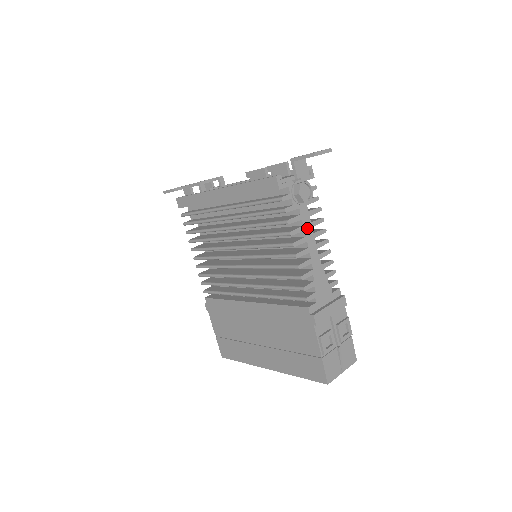
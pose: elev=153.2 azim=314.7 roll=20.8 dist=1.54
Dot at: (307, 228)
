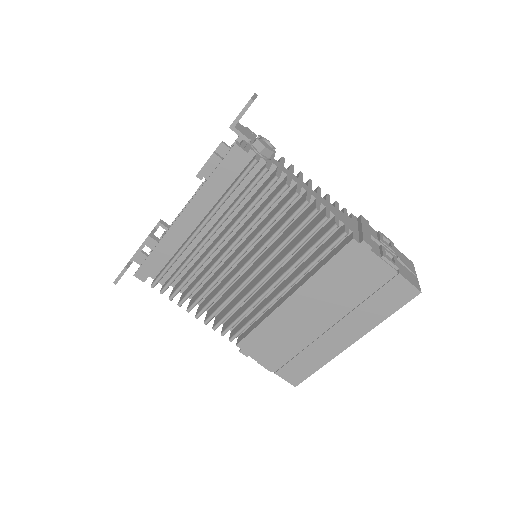
Dot at: (291, 176)
